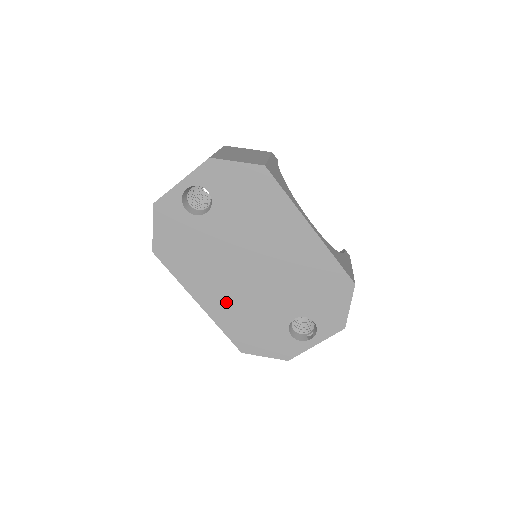
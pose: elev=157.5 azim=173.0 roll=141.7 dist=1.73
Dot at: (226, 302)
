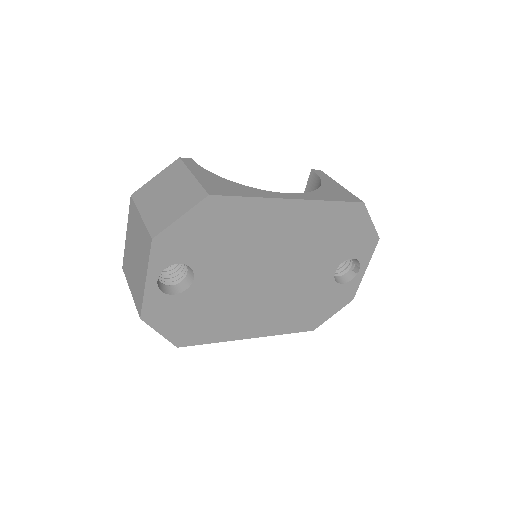
Dot at: (271, 316)
